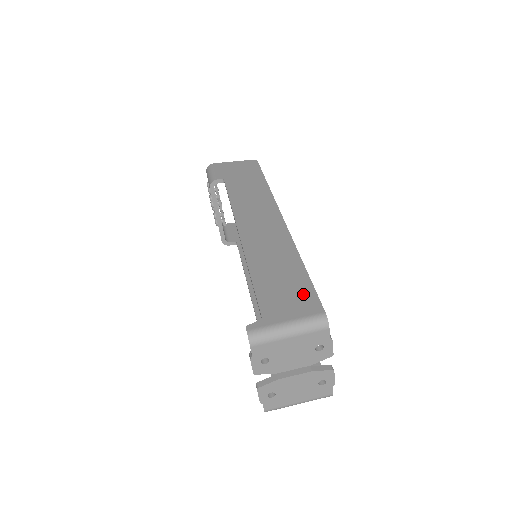
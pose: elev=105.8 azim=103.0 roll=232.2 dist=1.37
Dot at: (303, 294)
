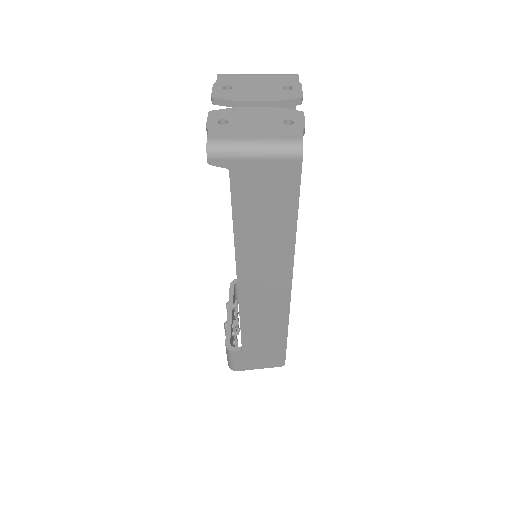
Dot at: occluded
